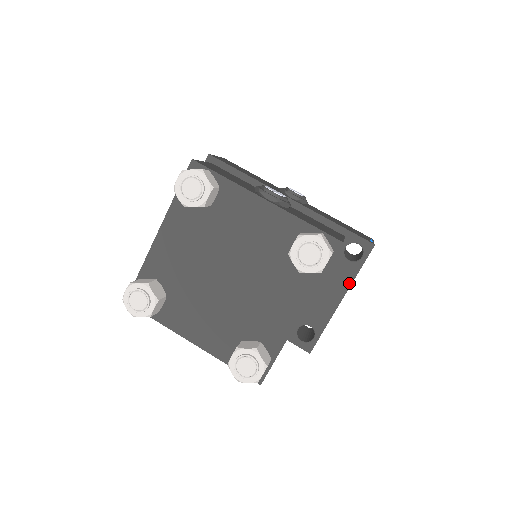
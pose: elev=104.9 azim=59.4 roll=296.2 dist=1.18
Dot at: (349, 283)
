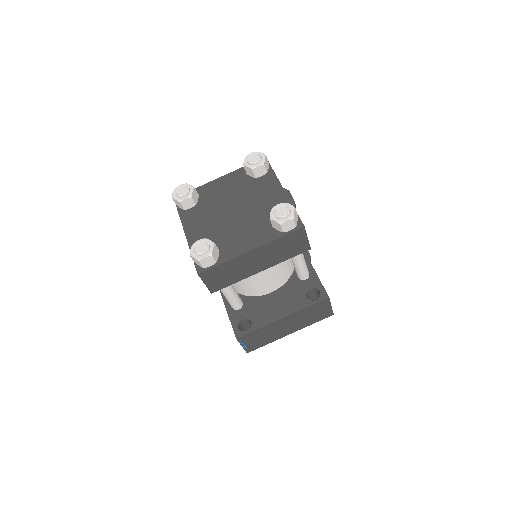
Dot at: (296, 310)
